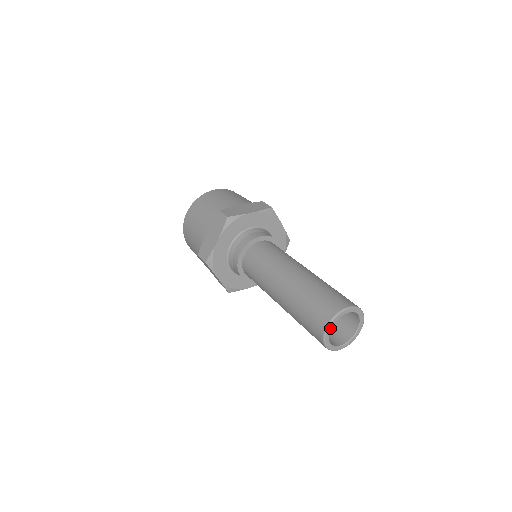
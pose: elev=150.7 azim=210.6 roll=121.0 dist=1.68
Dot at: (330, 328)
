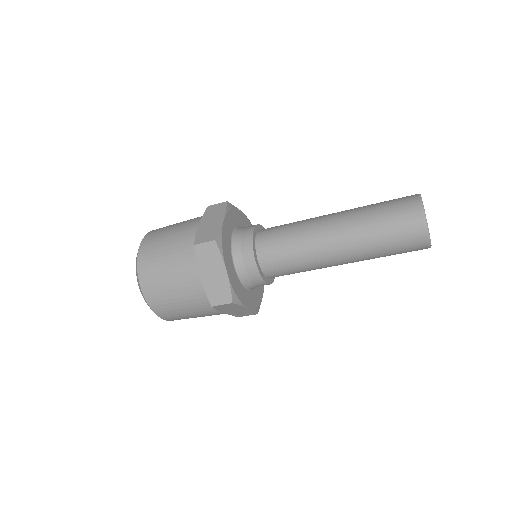
Dot at: occluded
